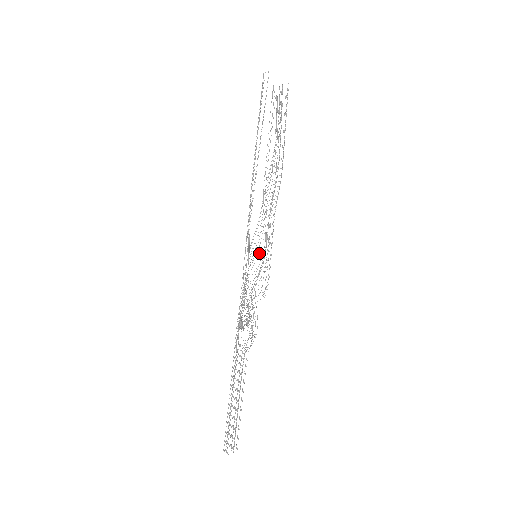
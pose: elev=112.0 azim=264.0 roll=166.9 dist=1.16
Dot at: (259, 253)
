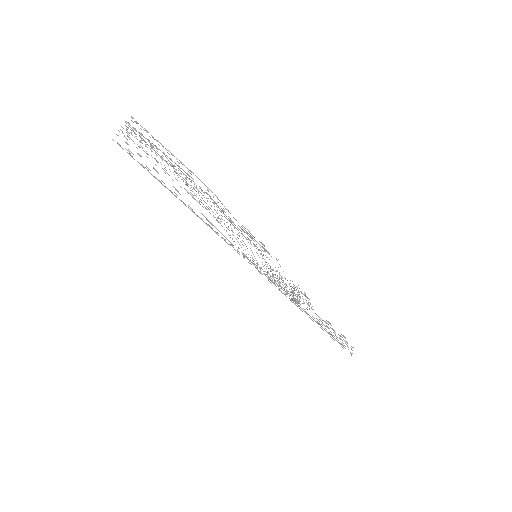
Dot at: (250, 248)
